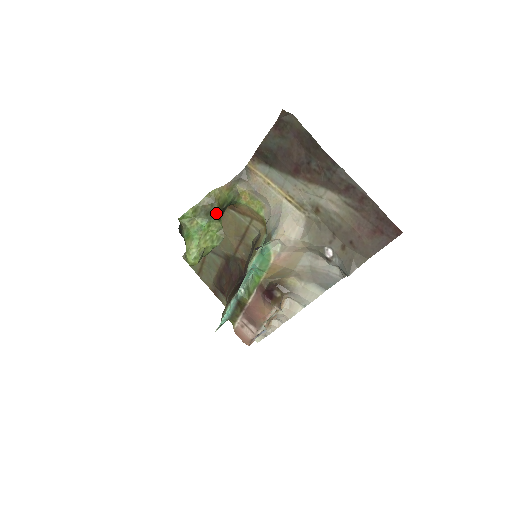
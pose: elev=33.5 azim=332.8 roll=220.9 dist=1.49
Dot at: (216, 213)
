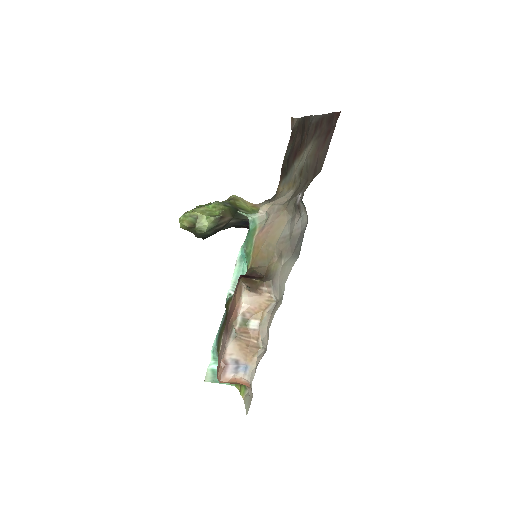
Dot at: (226, 202)
